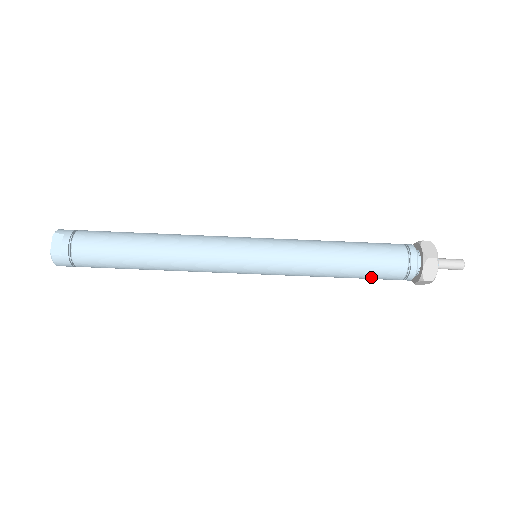
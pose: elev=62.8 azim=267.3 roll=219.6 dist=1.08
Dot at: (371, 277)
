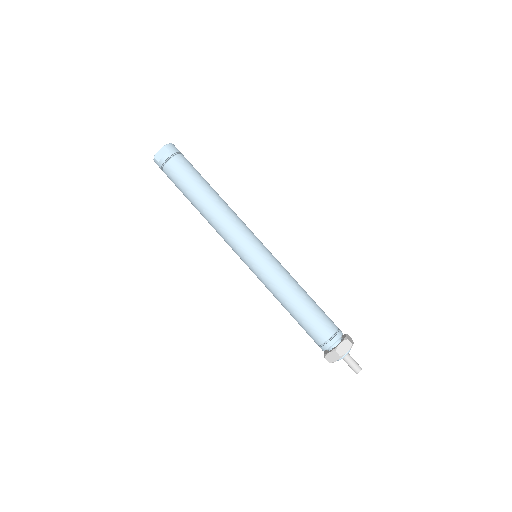
Dot at: (302, 327)
